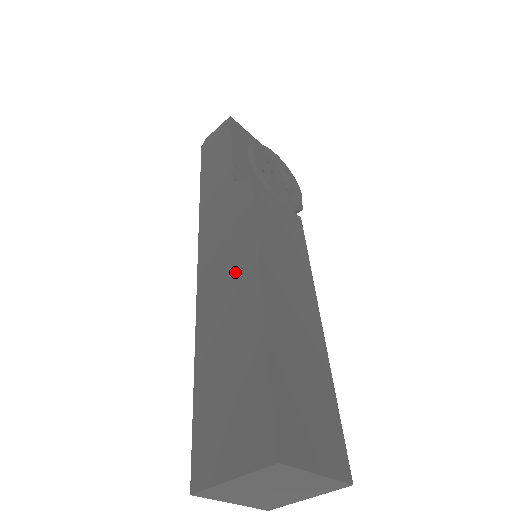
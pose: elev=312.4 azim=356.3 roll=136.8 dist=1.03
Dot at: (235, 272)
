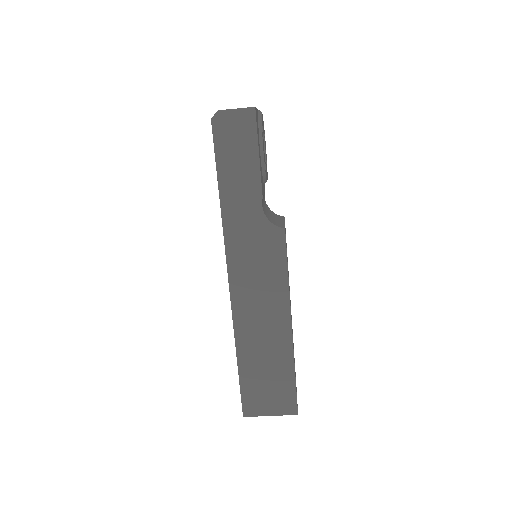
Dot at: (270, 309)
